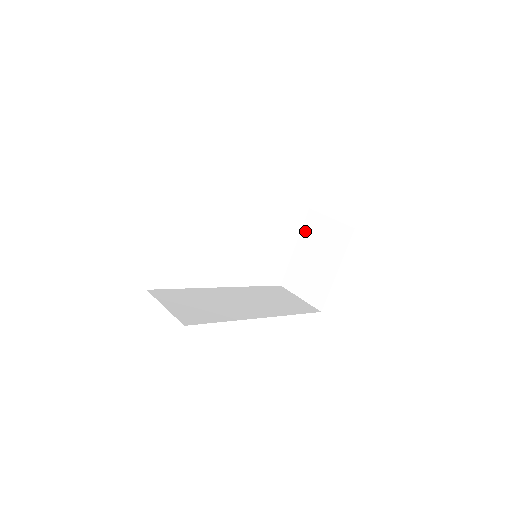
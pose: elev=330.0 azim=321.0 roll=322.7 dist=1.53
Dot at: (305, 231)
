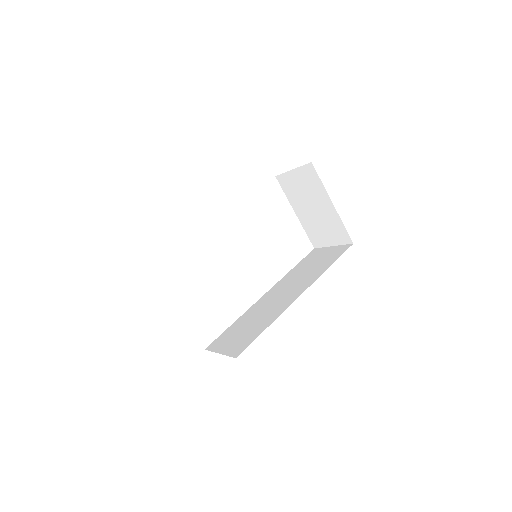
Dot at: (289, 195)
